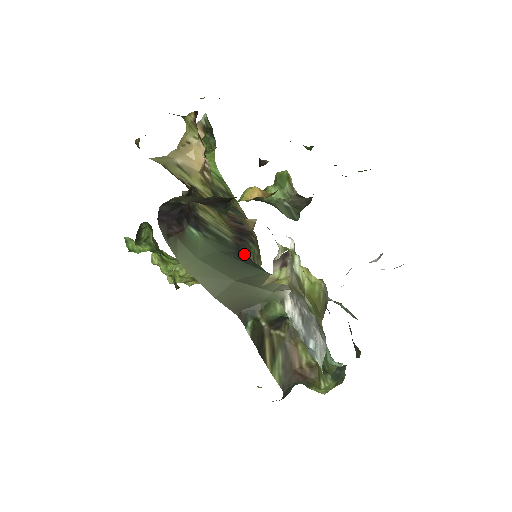
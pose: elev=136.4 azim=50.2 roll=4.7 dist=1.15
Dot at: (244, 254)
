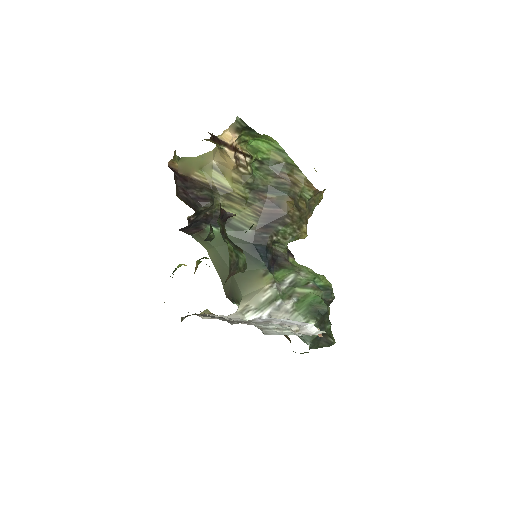
Dot at: (260, 243)
